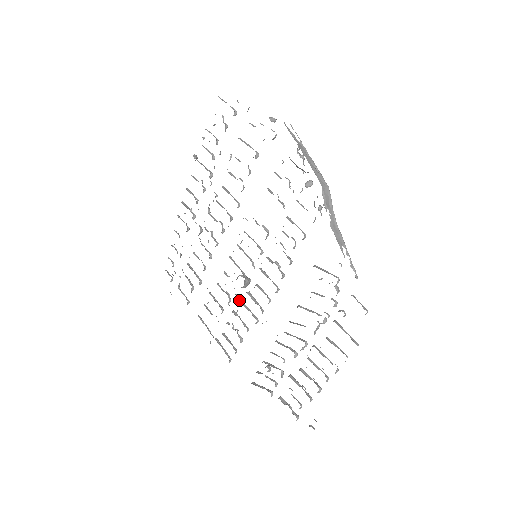
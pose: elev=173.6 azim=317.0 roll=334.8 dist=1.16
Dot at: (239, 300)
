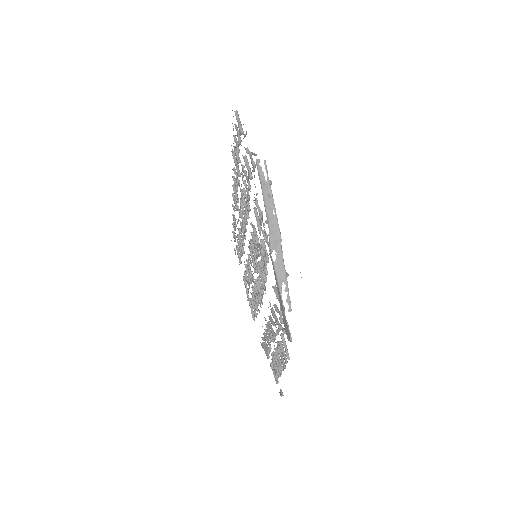
Dot at: (254, 281)
